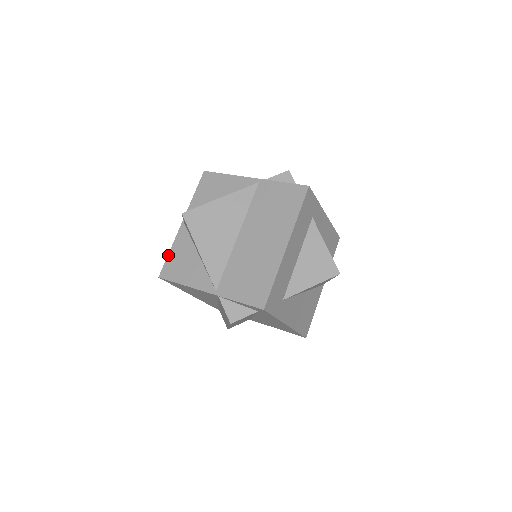
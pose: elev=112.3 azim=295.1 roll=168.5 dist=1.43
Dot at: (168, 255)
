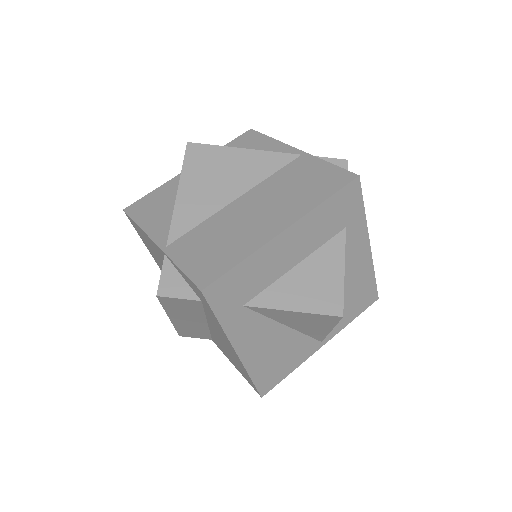
Dot at: (150, 192)
